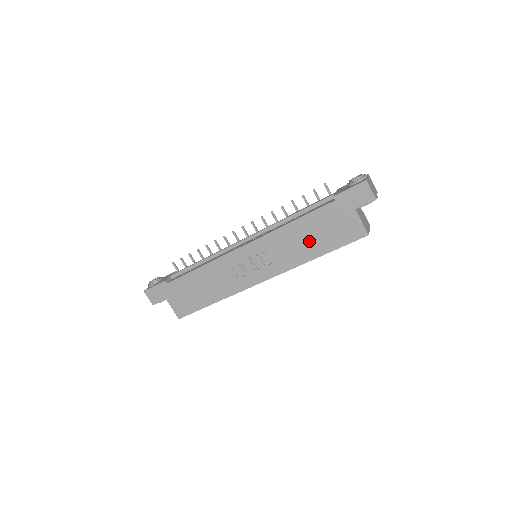
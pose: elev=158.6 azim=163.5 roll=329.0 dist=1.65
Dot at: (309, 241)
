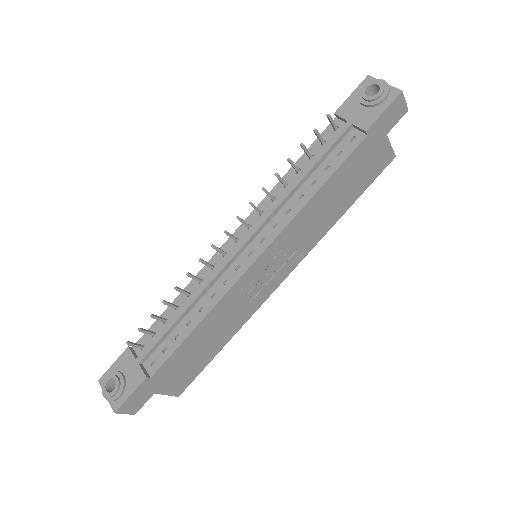
Dot at: (336, 202)
